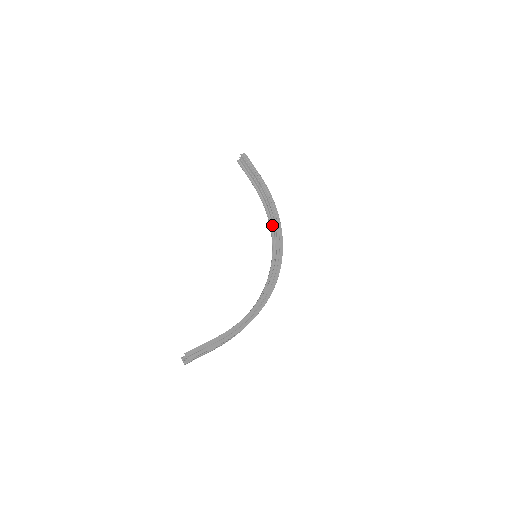
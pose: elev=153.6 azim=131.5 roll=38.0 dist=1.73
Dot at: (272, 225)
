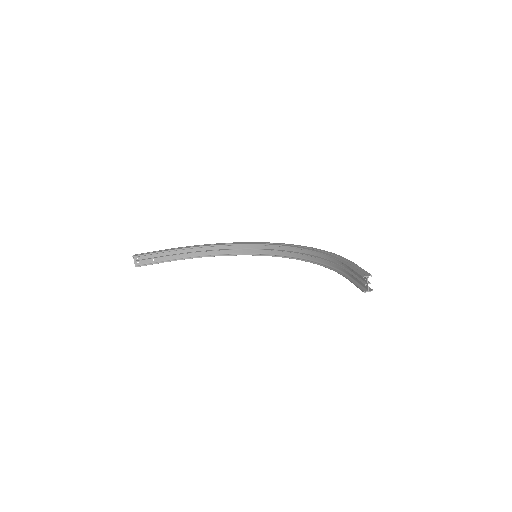
Dot at: (222, 254)
